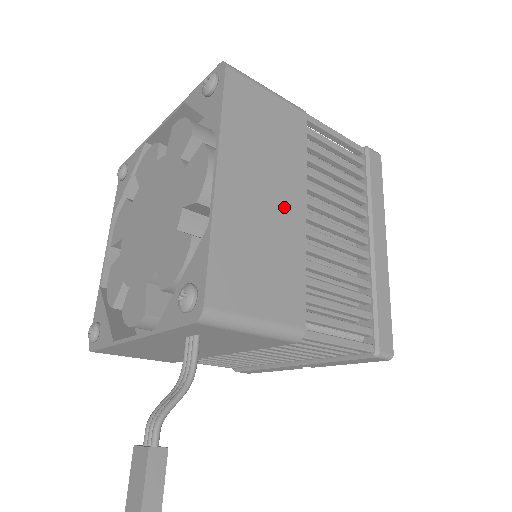
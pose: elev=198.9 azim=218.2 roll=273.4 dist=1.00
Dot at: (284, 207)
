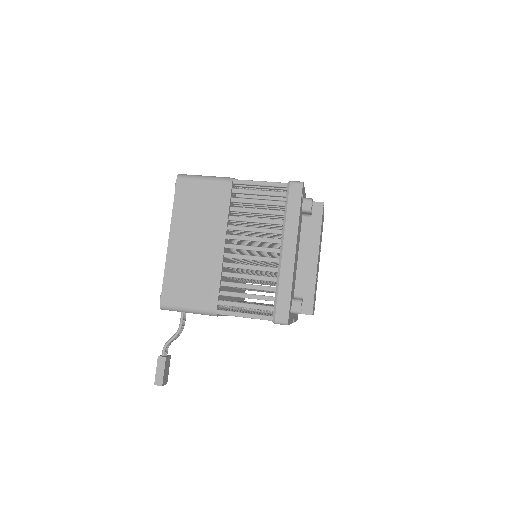
Dot at: (209, 247)
